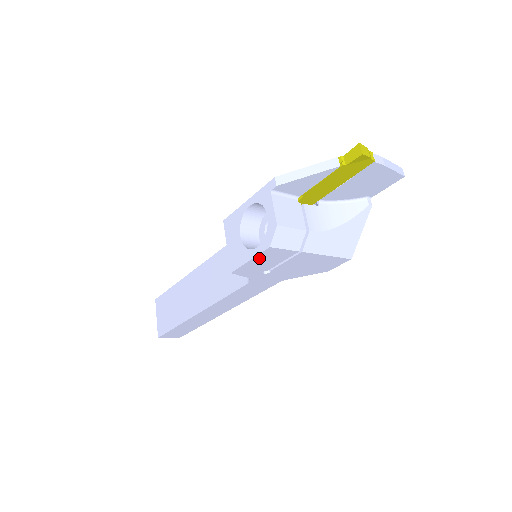
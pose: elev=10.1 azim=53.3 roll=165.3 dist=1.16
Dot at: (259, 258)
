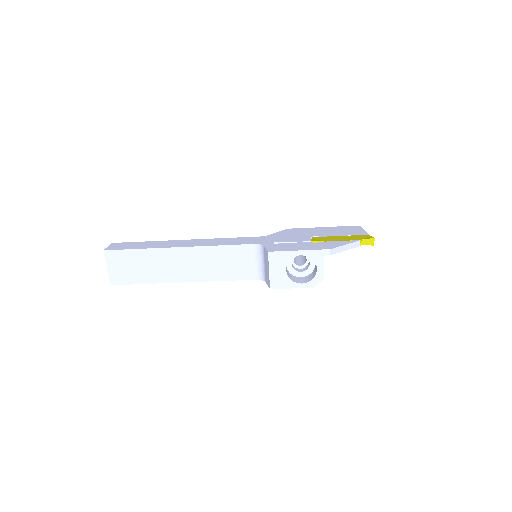
Dot at: (297, 286)
